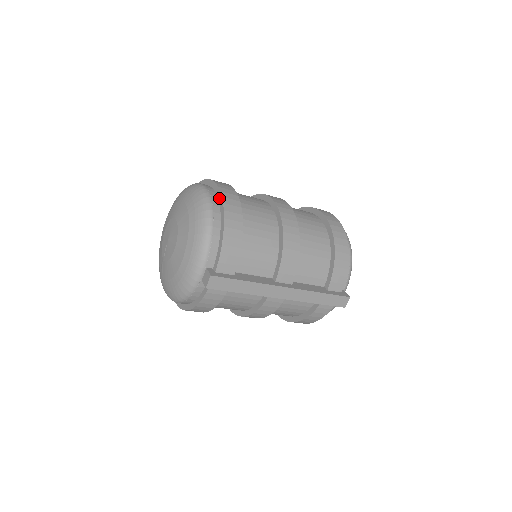
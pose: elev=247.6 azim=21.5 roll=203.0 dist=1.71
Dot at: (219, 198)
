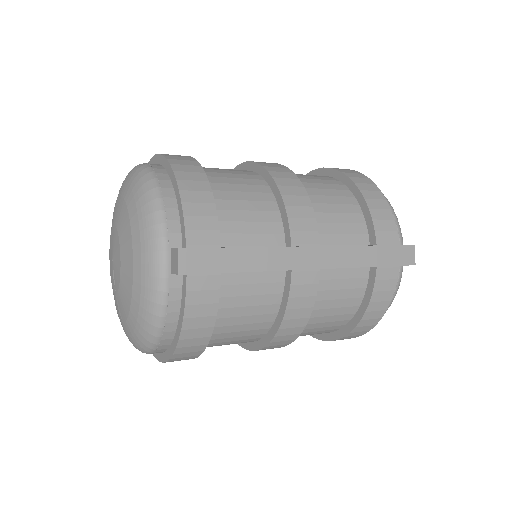
Dot at: (161, 161)
